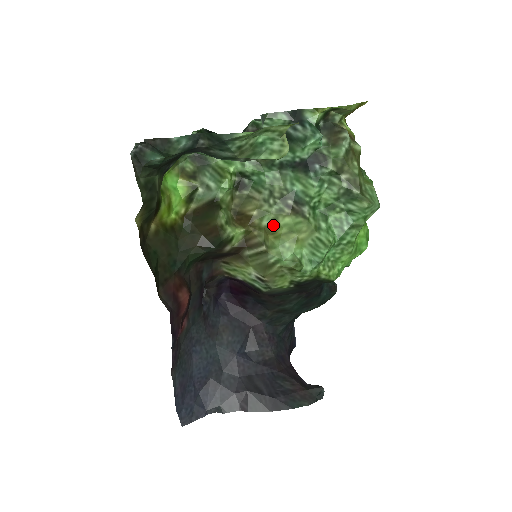
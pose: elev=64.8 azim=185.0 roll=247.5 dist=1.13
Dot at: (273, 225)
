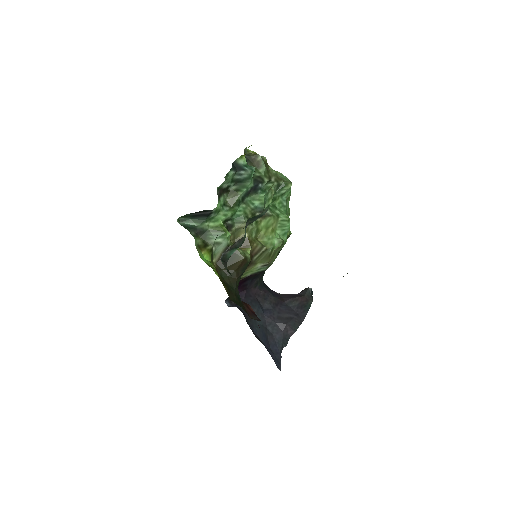
Dot at: (257, 233)
